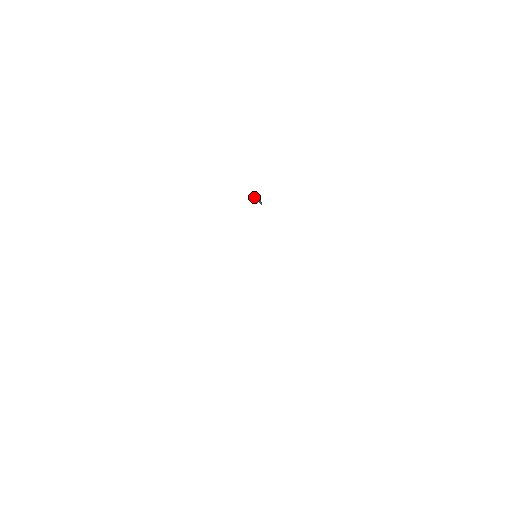
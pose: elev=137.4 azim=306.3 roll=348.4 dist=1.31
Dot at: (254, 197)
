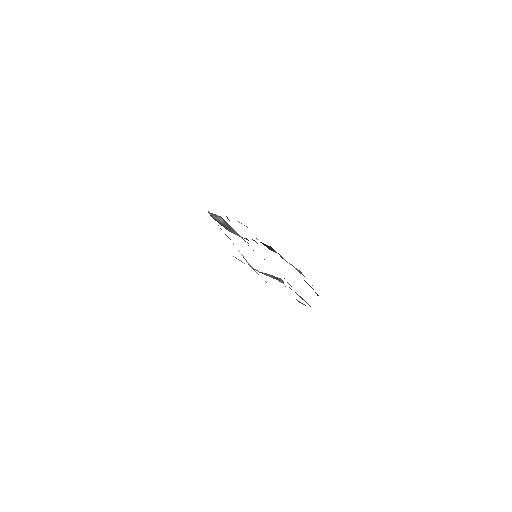
Dot at: (217, 221)
